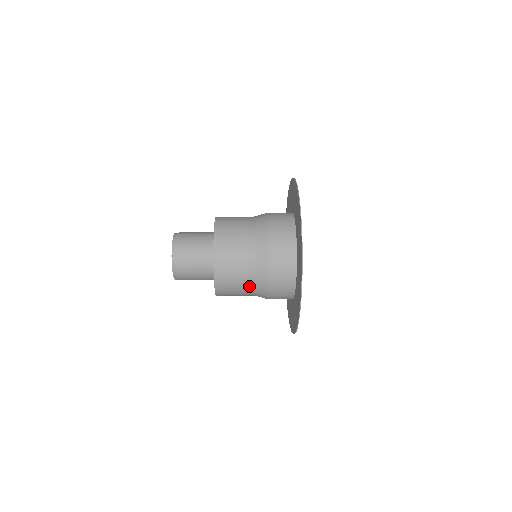
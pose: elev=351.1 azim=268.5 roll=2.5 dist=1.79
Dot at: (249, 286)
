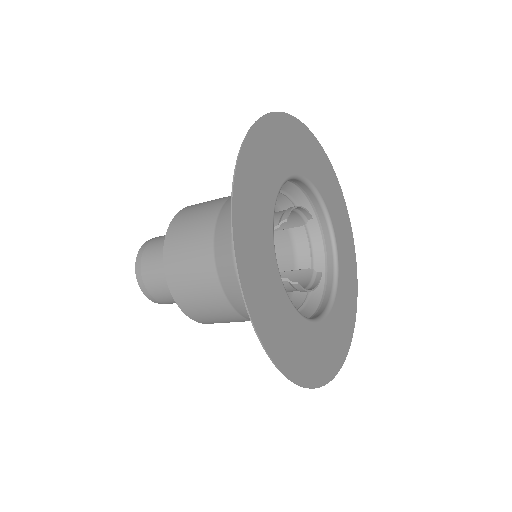
Dot at: (226, 307)
